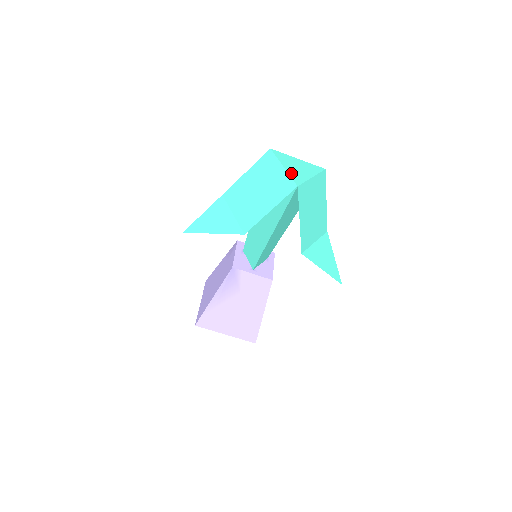
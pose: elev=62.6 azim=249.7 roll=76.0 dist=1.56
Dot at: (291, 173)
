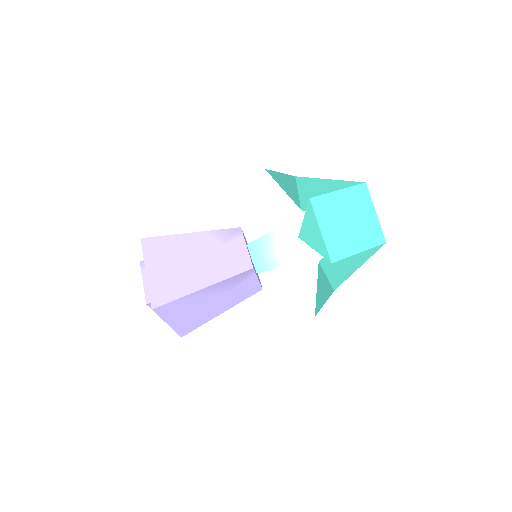
Dot at: (379, 223)
